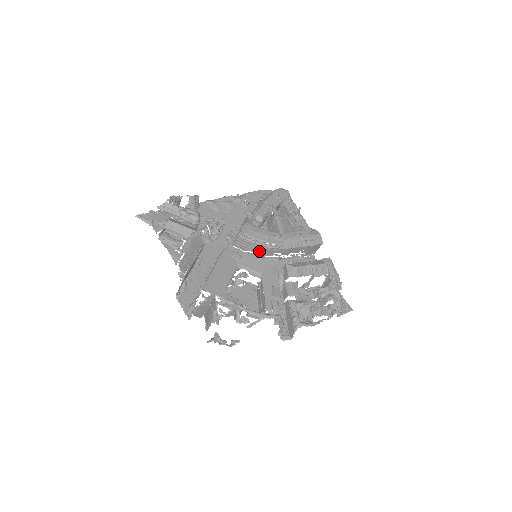
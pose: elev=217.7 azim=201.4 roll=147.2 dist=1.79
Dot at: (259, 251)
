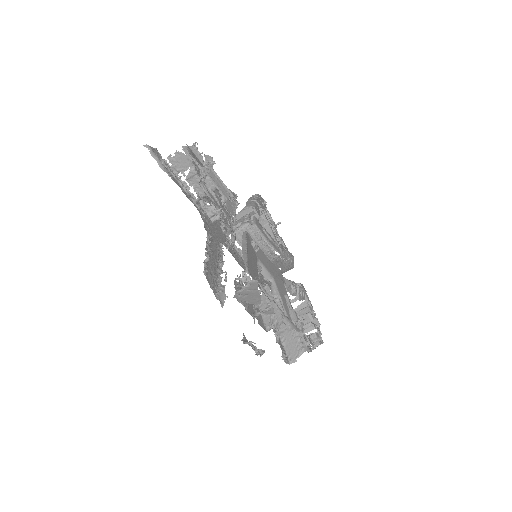
Dot at: occluded
